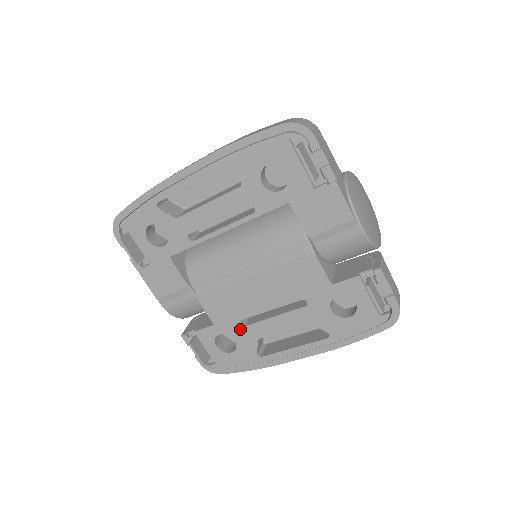
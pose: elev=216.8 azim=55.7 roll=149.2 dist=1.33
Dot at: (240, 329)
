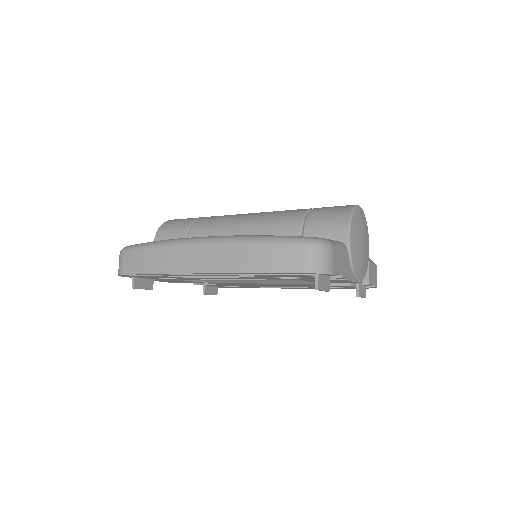
Dot at: (246, 286)
